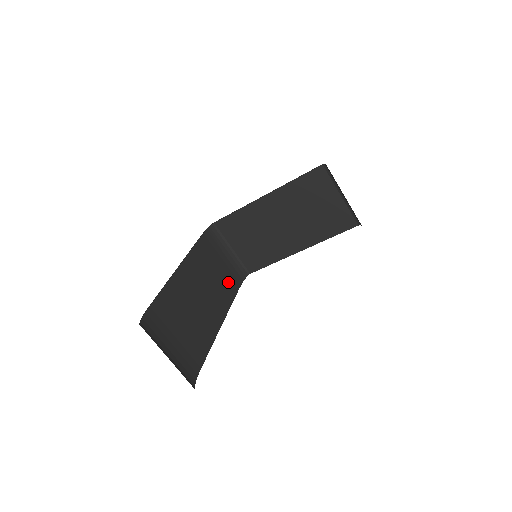
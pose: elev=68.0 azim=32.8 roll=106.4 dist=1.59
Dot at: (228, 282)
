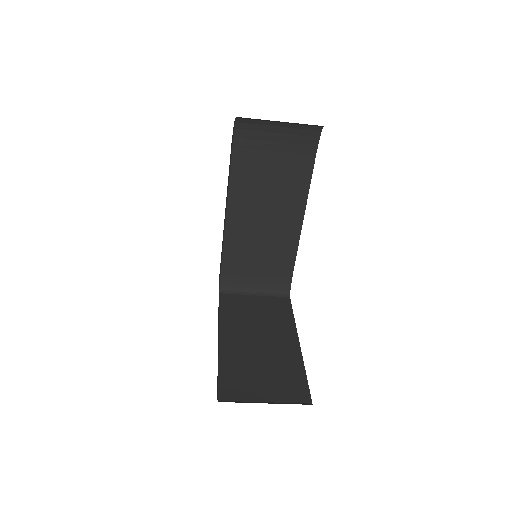
Dot at: (296, 162)
